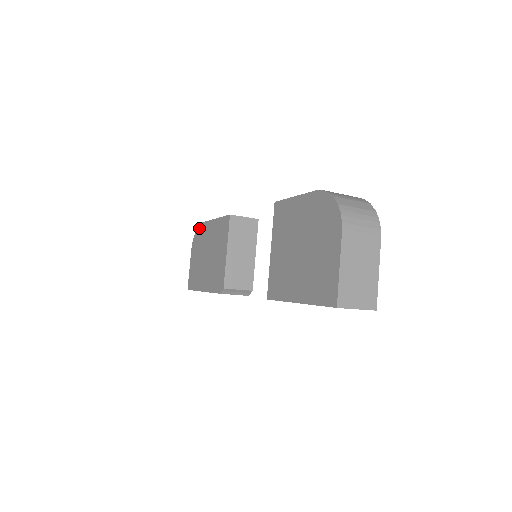
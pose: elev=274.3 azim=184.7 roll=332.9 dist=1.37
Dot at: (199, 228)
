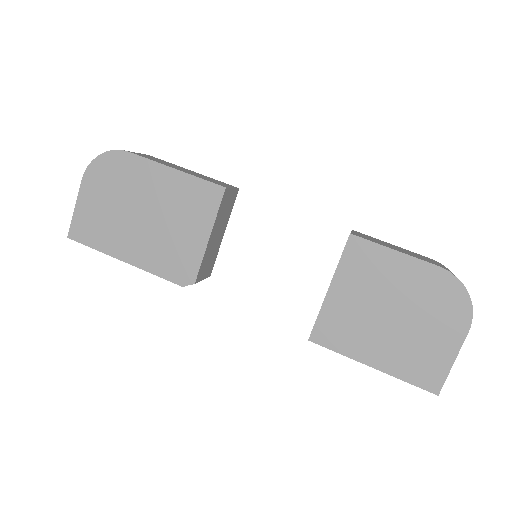
Dot at: (116, 156)
